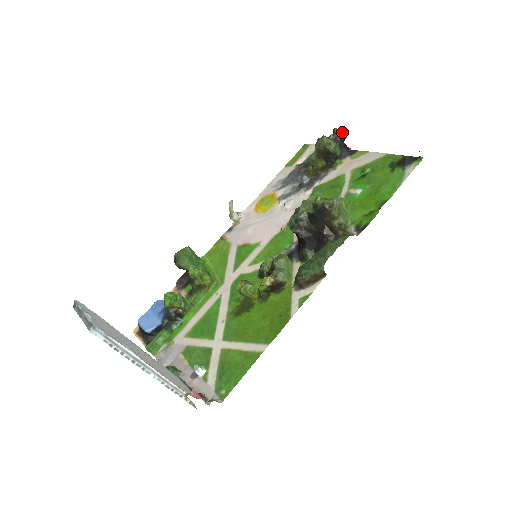
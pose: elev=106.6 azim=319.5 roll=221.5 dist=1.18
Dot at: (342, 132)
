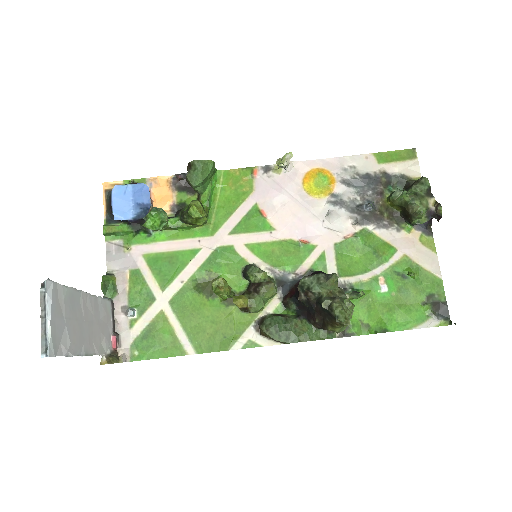
Dot at: (441, 217)
